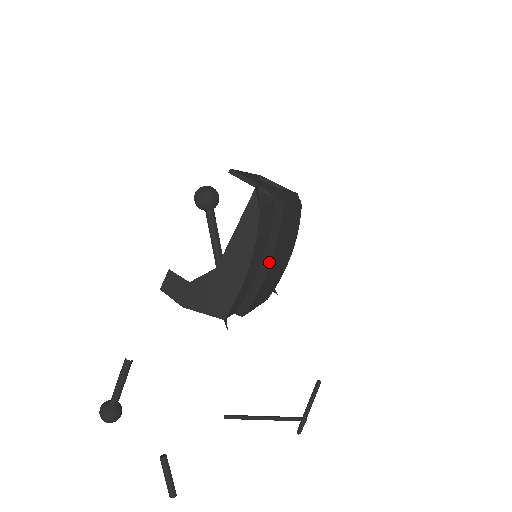
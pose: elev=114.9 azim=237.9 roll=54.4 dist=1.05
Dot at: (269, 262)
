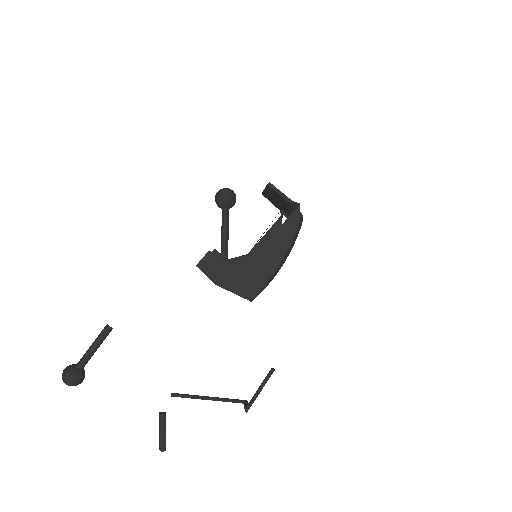
Dot at: (283, 263)
